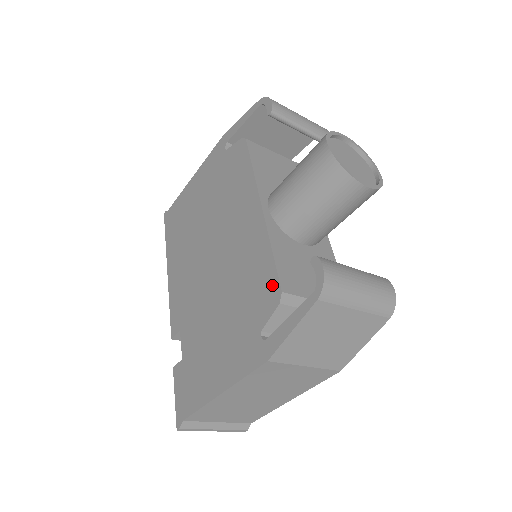
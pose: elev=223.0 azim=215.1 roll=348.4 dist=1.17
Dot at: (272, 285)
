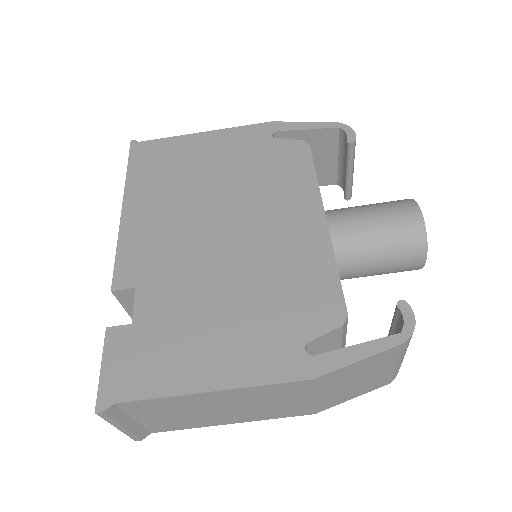
Dot at: (333, 303)
